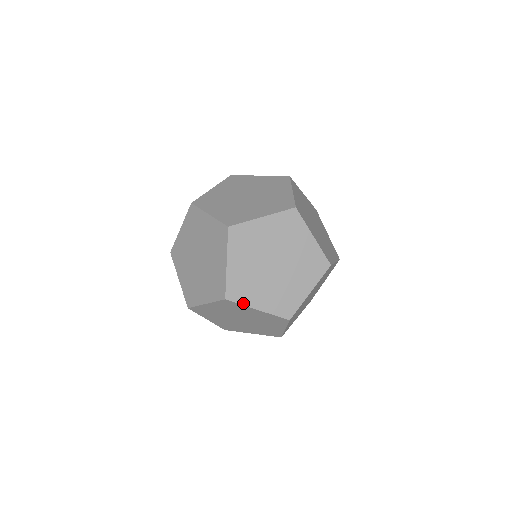
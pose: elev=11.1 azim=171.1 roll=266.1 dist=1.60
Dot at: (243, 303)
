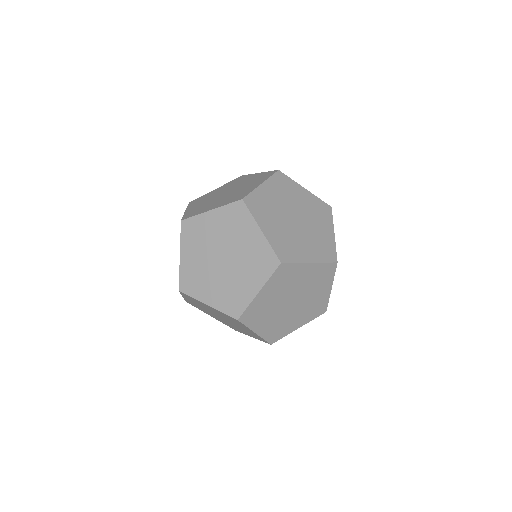
Dot at: (253, 215)
